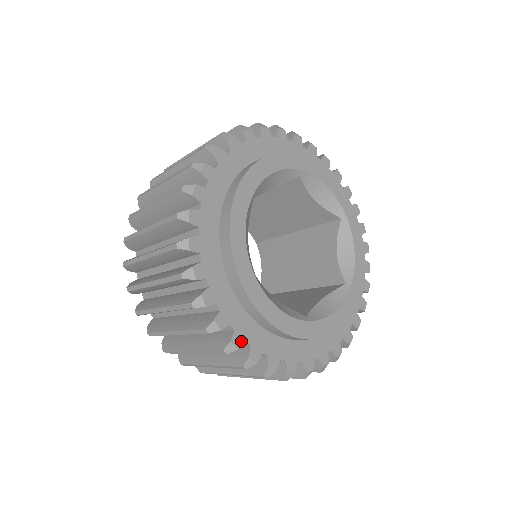
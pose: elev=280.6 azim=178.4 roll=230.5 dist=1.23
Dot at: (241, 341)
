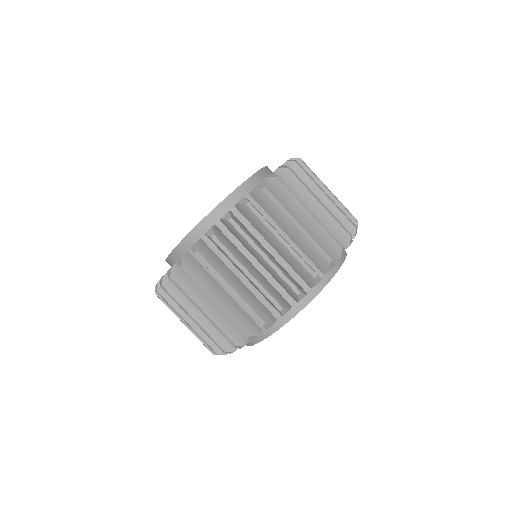
Dot at: occluded
